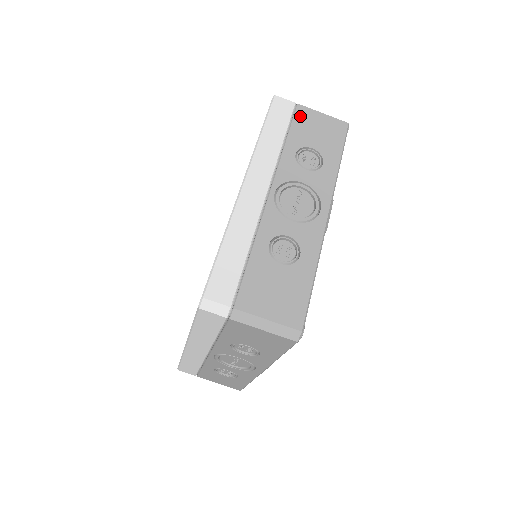
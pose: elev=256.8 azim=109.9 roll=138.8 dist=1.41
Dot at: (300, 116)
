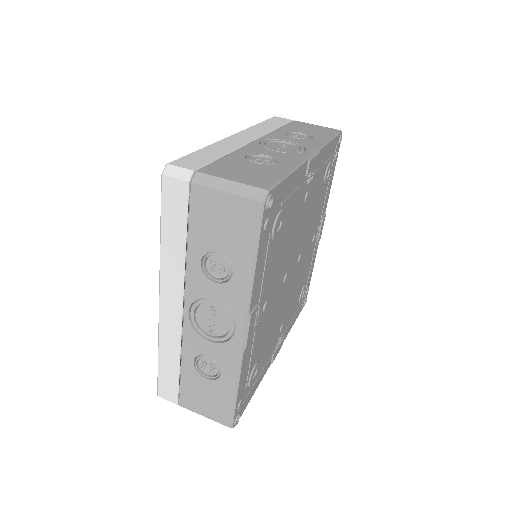
Dot at: (295, 123)
